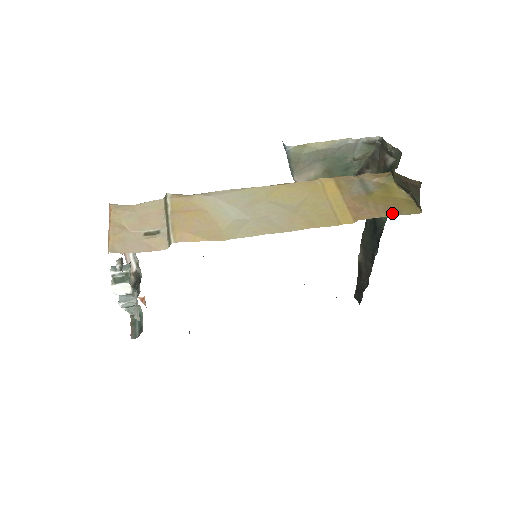
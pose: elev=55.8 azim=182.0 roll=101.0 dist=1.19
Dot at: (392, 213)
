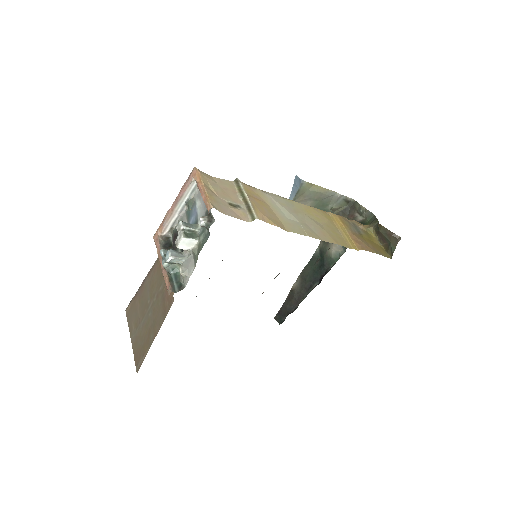
Dot at: (377, 252)
